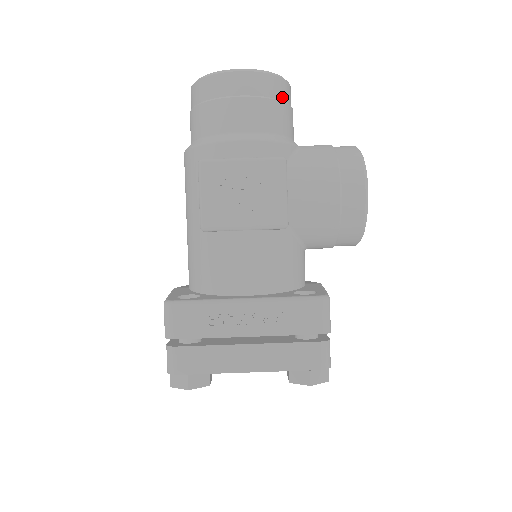
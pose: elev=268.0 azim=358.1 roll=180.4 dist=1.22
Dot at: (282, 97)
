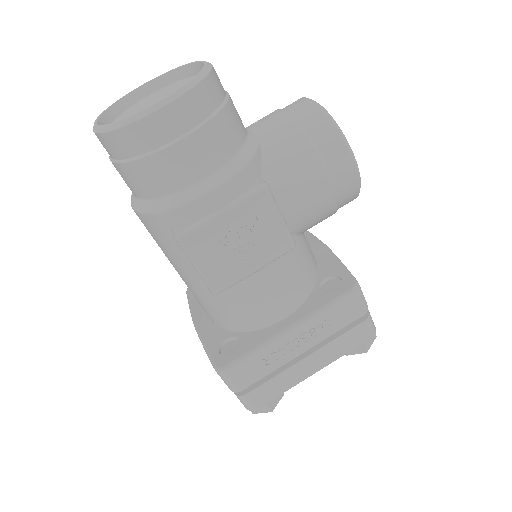
Dot at: (219, 99)
